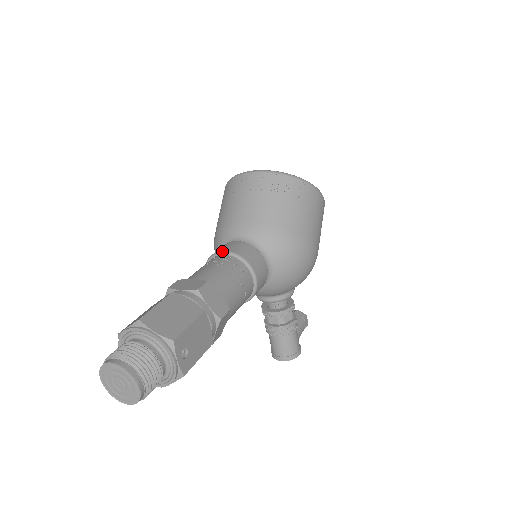
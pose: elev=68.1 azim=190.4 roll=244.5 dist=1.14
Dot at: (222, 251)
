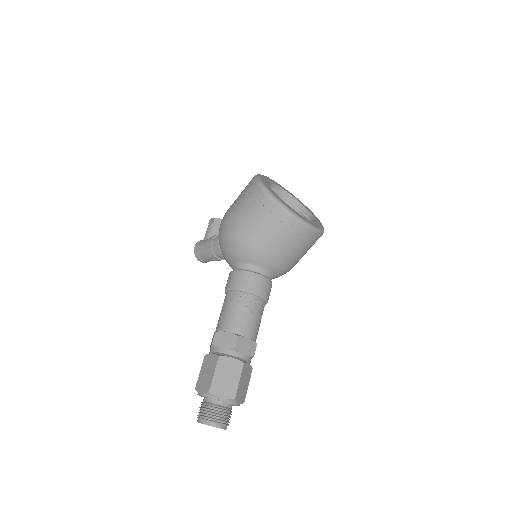
Dot at: (259, 295)
